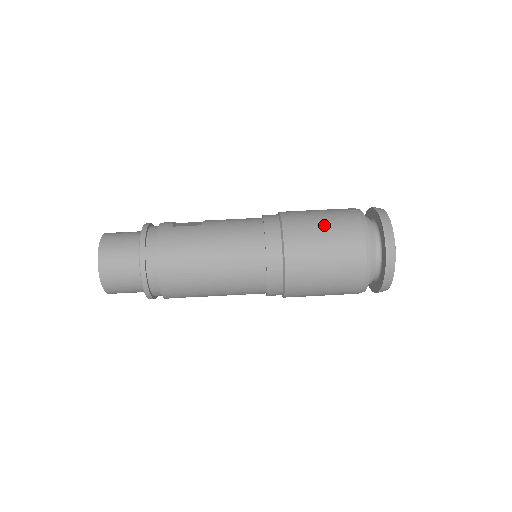
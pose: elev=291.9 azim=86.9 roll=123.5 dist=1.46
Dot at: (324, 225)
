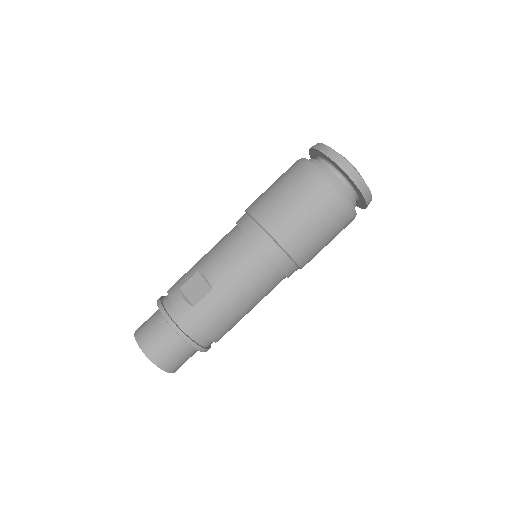
Dot at: (310, 218)
